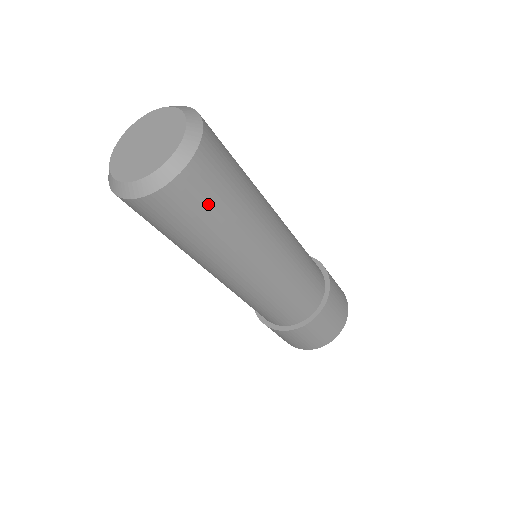
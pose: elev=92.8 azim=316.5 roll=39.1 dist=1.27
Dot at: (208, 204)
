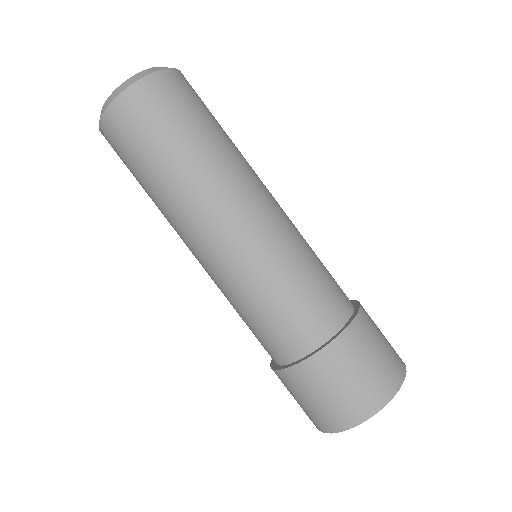
Dot at: (164, 121)
